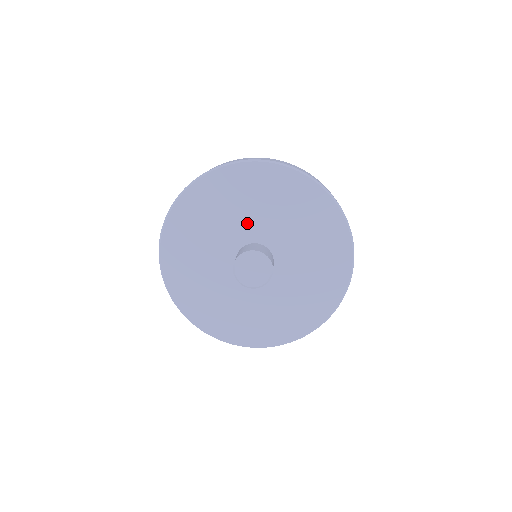
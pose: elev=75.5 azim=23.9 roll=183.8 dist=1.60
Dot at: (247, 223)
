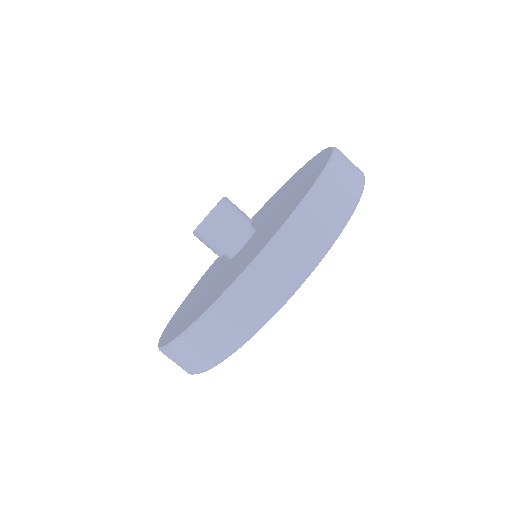
Dot at: occluded
